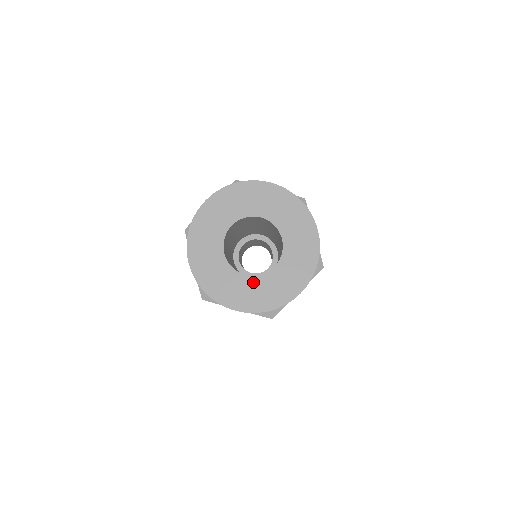
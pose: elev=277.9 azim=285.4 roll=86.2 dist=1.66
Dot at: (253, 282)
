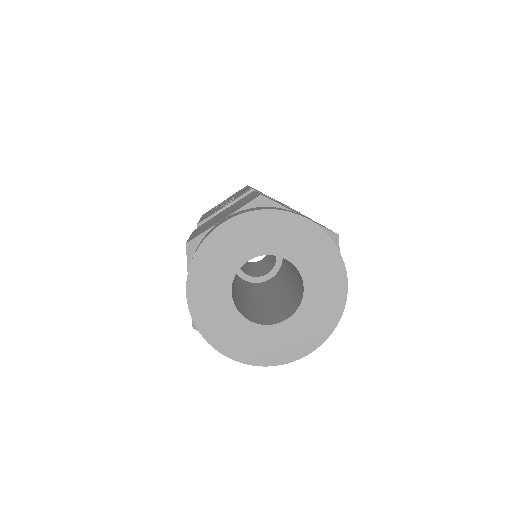
Dot at: (300, 318)
